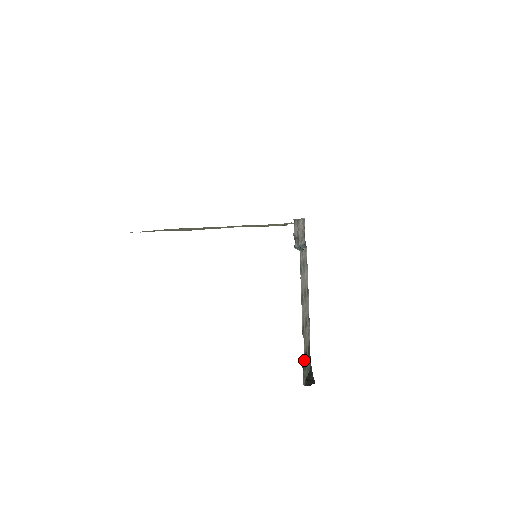
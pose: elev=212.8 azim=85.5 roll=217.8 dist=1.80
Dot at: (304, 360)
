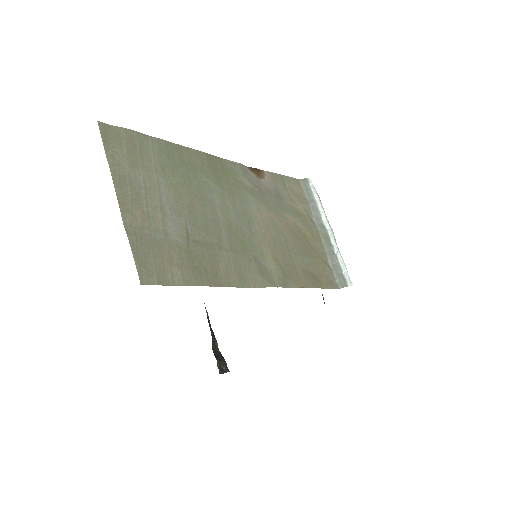
Dot at: occluded
